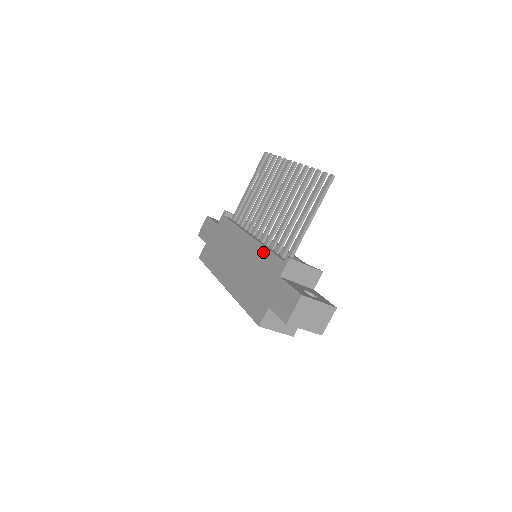
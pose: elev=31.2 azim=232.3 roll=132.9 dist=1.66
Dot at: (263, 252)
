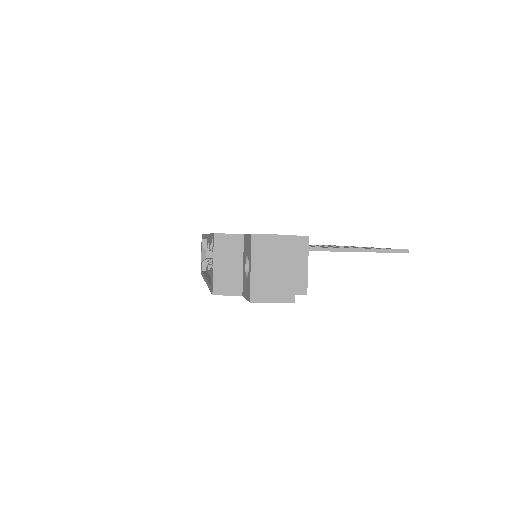
Dot at: occluded
